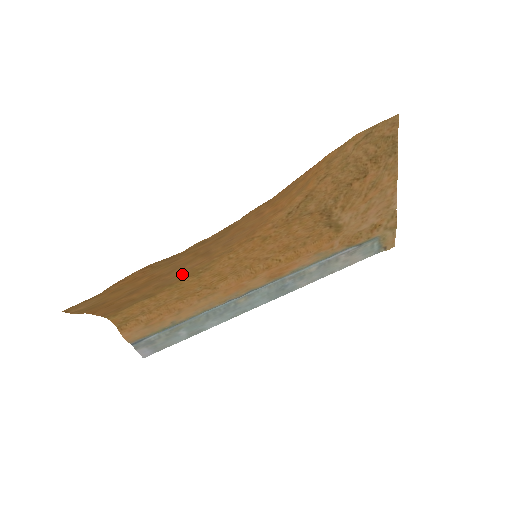
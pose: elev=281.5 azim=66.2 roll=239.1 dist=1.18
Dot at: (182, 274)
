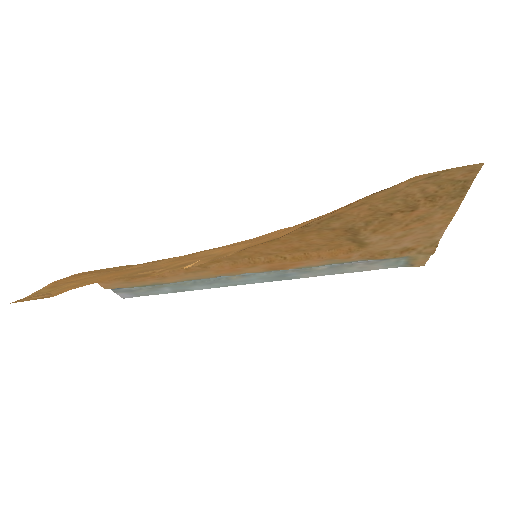
Dot at: occluded
